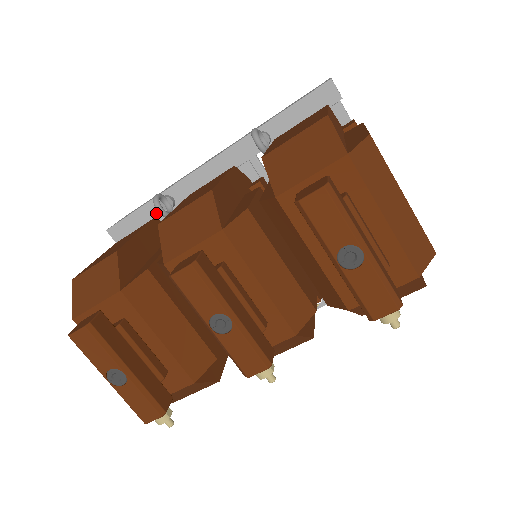
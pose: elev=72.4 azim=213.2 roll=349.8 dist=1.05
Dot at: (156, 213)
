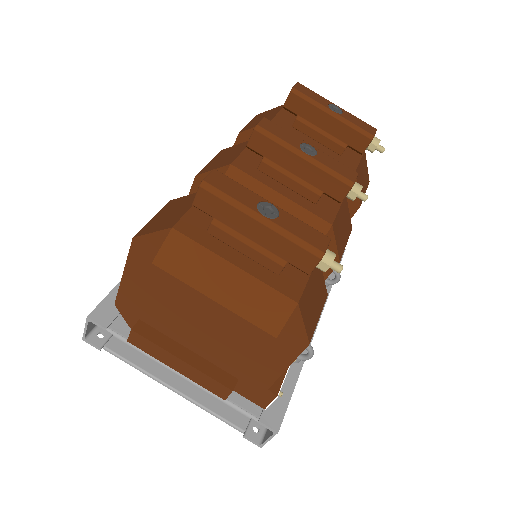
Dot at: occluded
